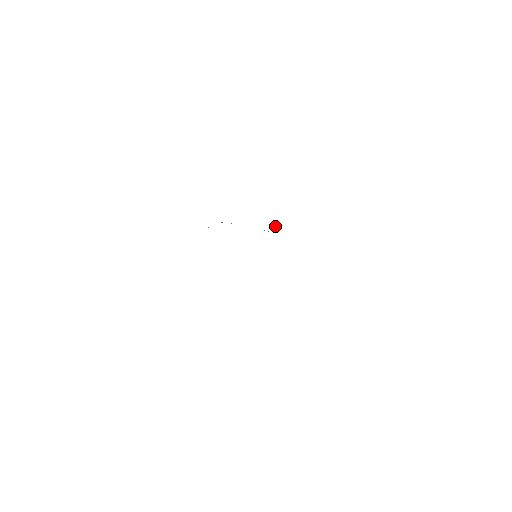
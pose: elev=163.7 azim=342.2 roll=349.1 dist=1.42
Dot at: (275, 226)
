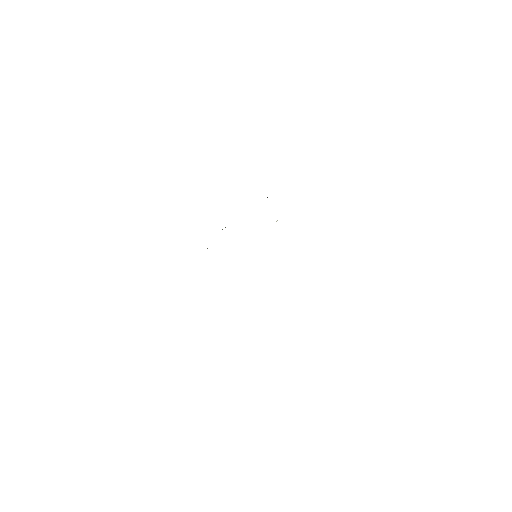
Dot at: occluded
